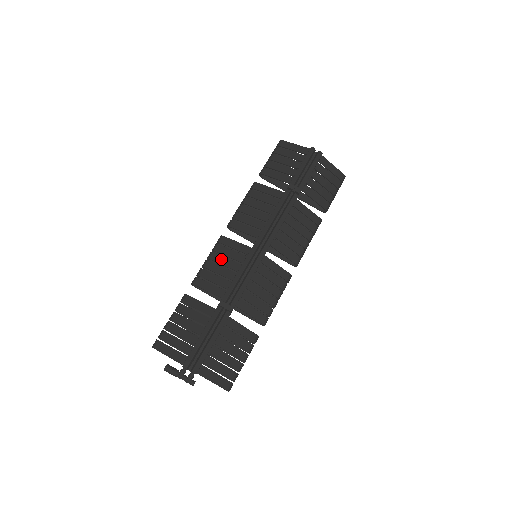
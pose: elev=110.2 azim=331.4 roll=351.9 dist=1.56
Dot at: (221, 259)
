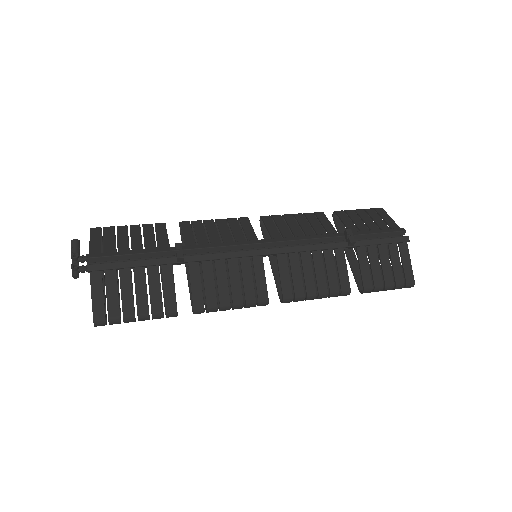
Dot at: (224, 227)
